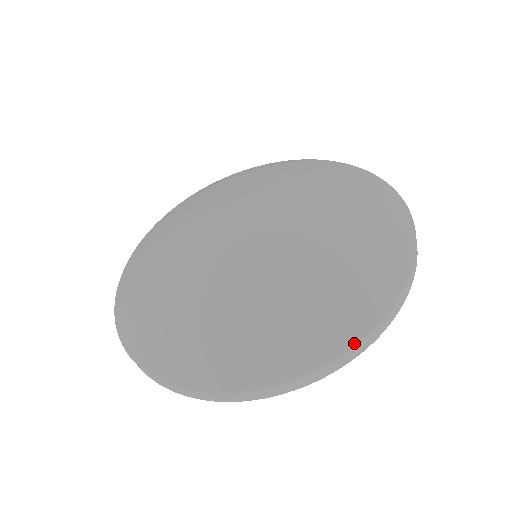
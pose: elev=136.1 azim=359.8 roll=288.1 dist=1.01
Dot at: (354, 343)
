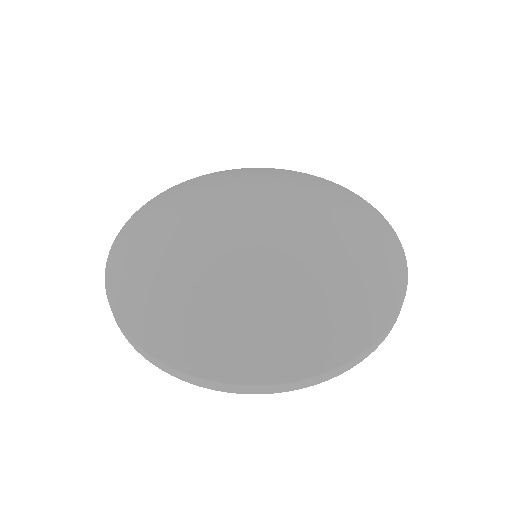
Dot at: (362, 351)
